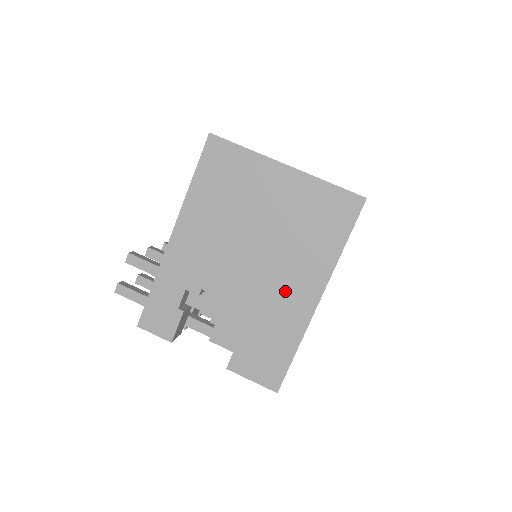
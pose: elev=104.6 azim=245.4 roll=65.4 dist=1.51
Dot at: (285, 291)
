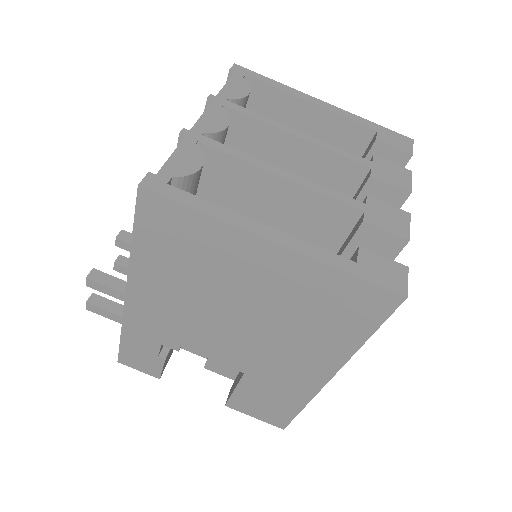
Dot at: (285, 365)
